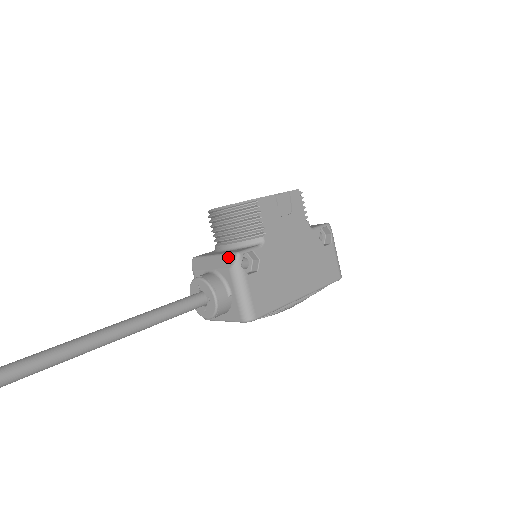
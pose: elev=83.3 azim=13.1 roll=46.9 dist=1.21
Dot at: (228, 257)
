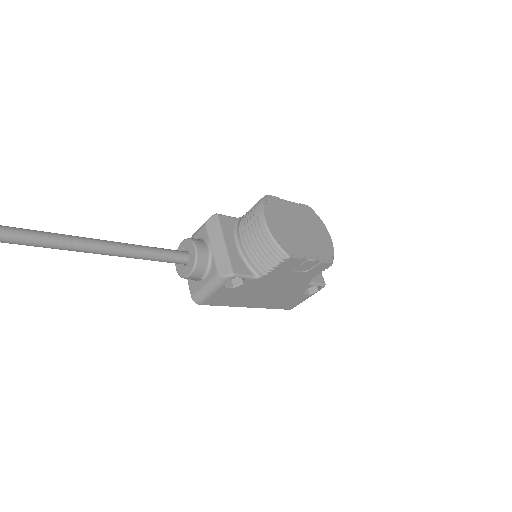
Dot at: (226, 265)
